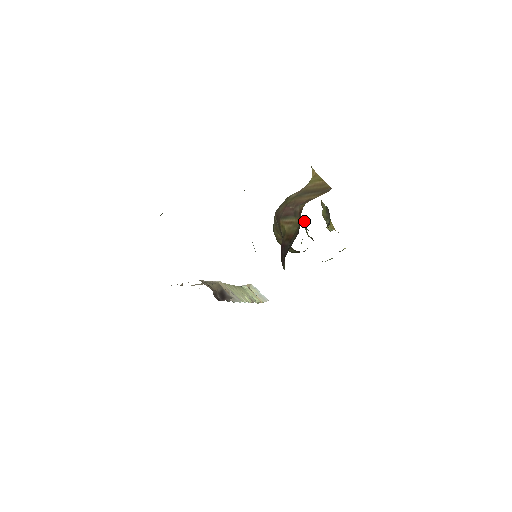
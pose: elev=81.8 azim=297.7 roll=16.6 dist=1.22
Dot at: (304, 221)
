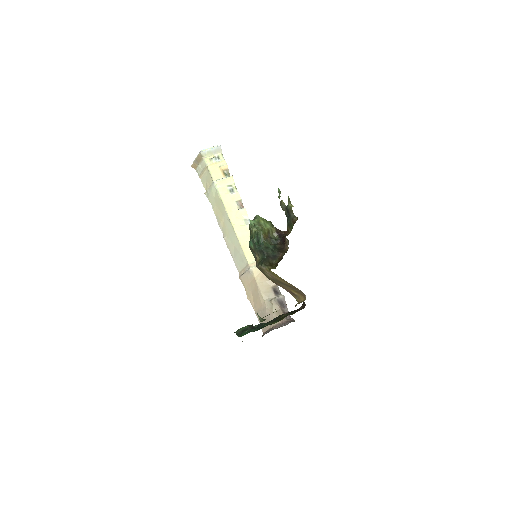
Dot at: (265, 238)
